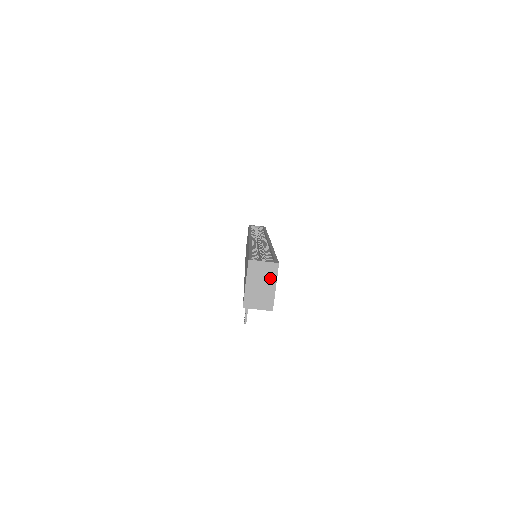
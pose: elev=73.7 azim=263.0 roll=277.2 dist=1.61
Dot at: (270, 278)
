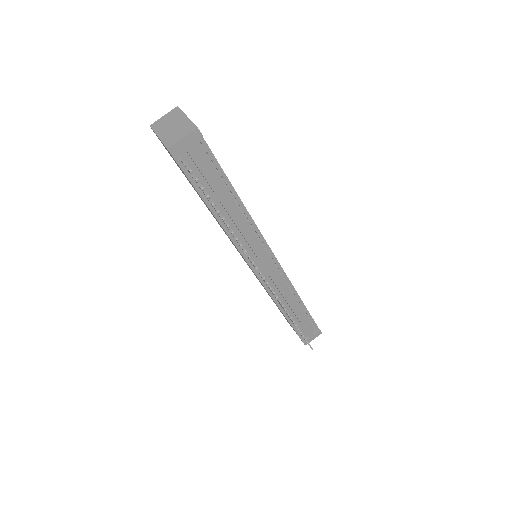
Dot at: (177, 117)
